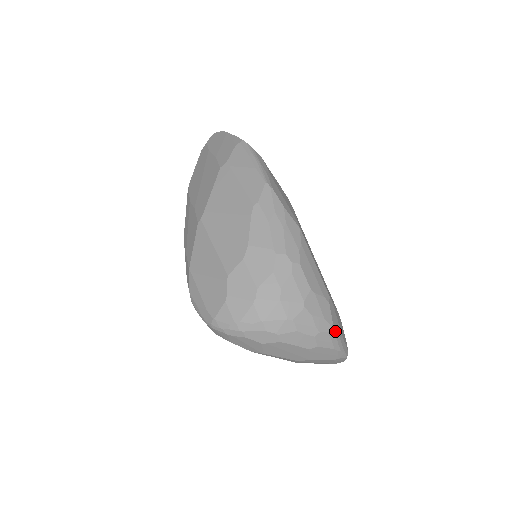
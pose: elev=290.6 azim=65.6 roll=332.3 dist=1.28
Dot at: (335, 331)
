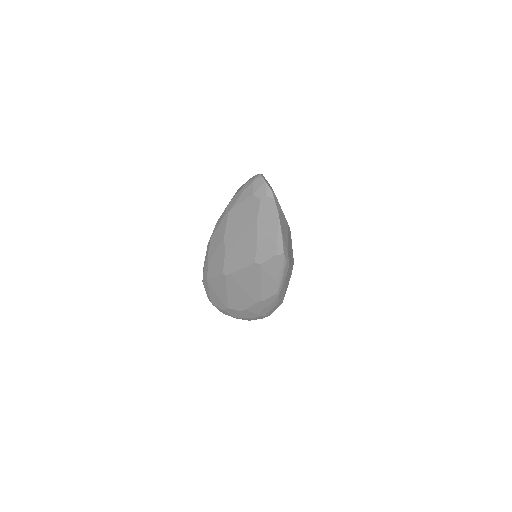
Dot at: occluded
